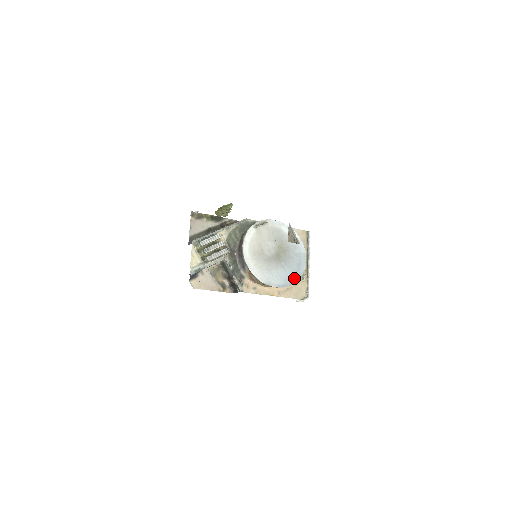
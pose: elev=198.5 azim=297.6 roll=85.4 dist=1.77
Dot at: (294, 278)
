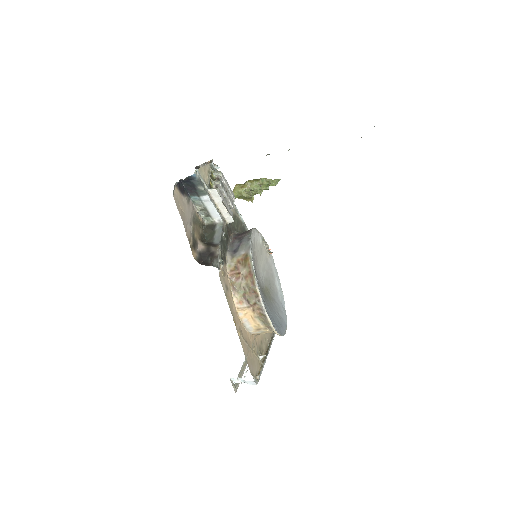
Dot at: (276, 326)
